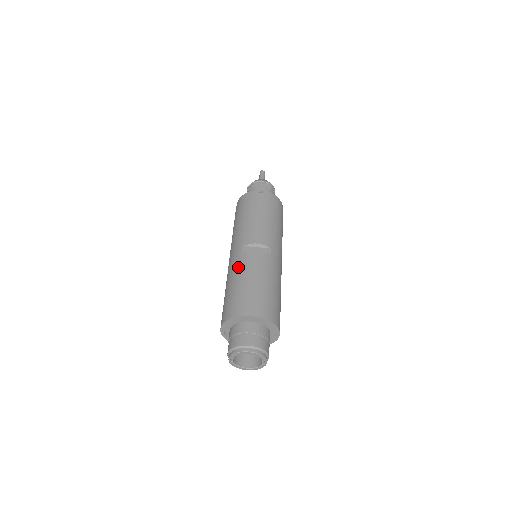
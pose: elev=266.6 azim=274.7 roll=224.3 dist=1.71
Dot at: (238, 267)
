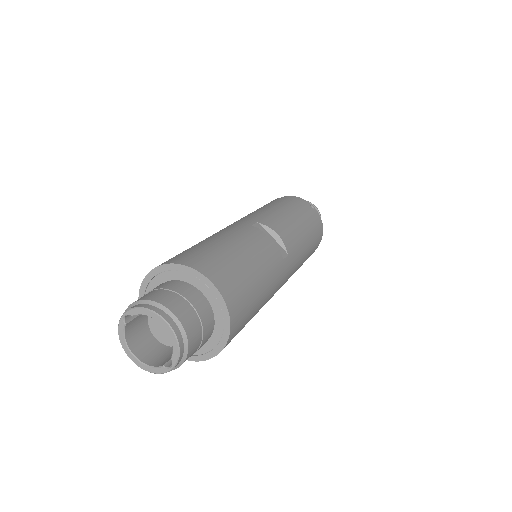
Dot at: (236, 232)
